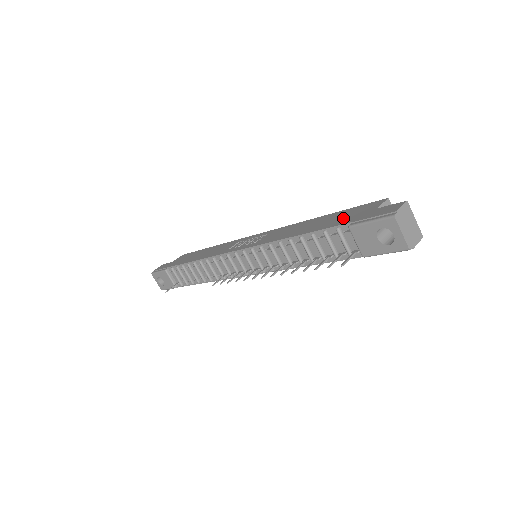
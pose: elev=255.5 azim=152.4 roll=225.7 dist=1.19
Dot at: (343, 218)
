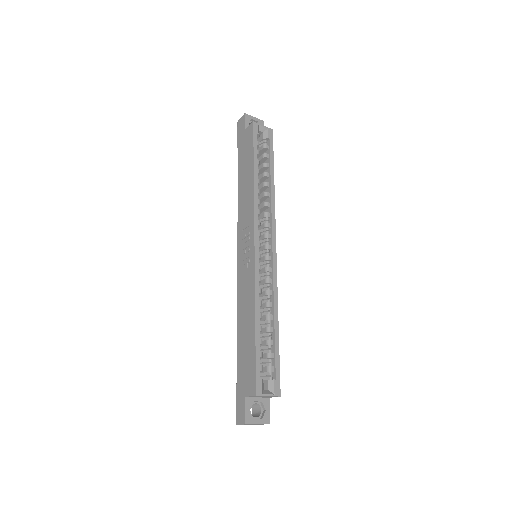
Dot at: (243, 366)
